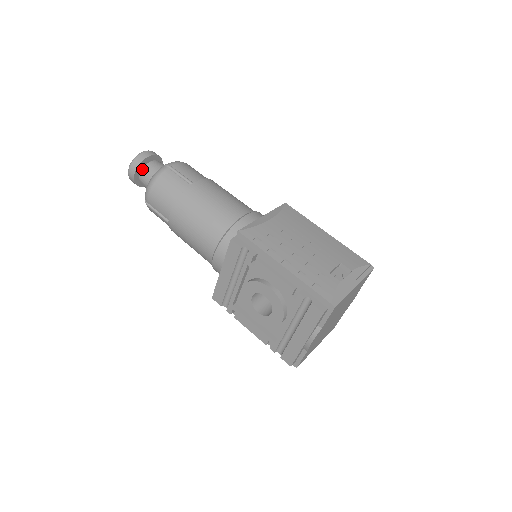
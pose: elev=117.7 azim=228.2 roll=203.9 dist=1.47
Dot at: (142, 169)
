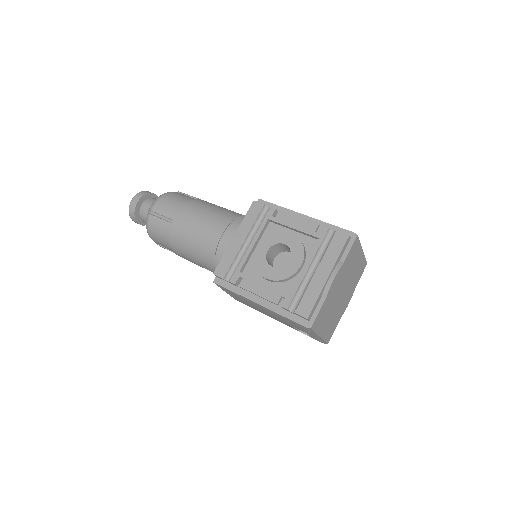
Dot at: (147, 199)
